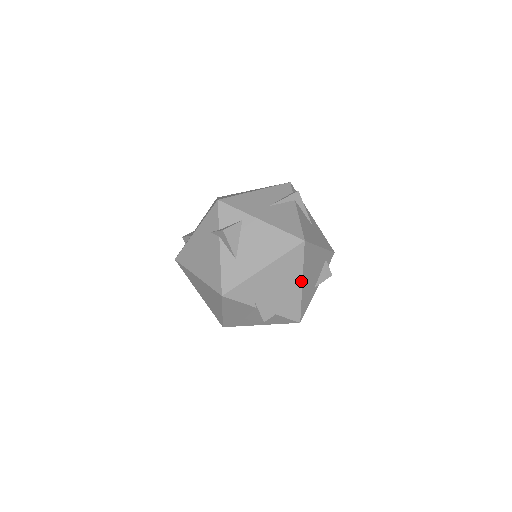
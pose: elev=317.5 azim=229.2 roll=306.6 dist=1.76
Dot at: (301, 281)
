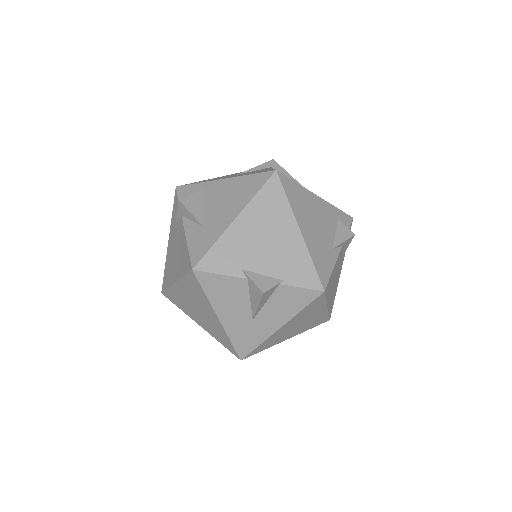
Dot at: (296, 227)
